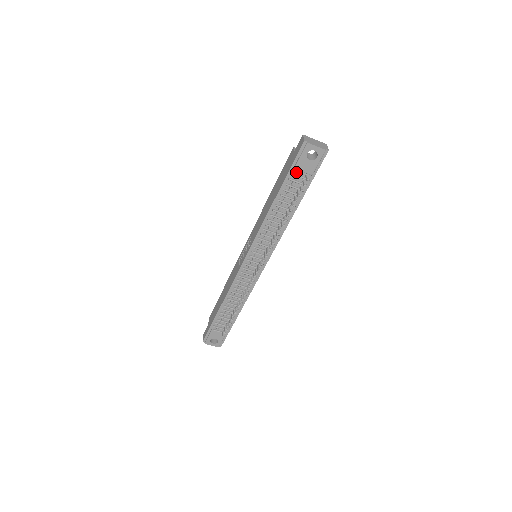
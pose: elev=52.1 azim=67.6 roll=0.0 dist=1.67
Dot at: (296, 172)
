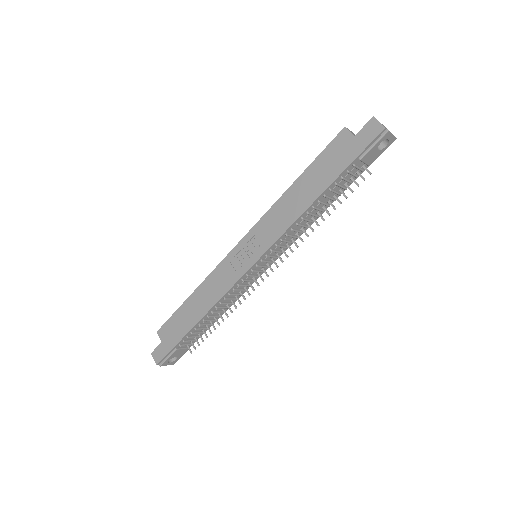
Dot at: (357, 163)
